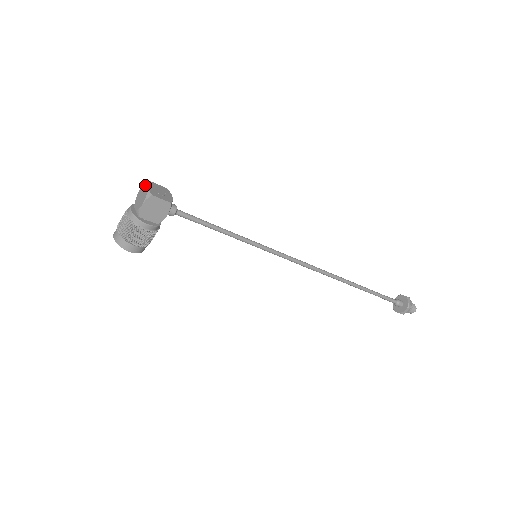
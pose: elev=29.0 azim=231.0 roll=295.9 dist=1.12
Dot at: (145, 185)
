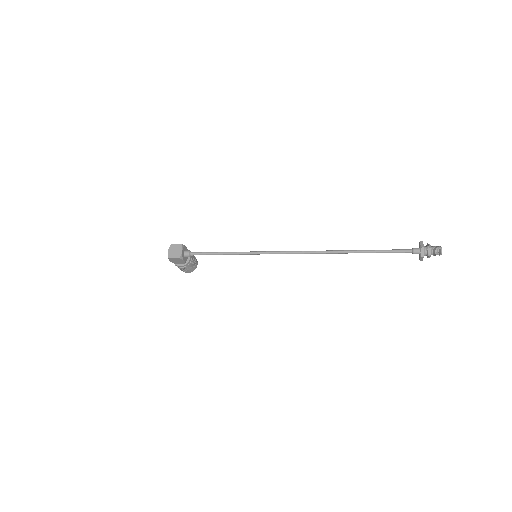
Dot at: (169, 248)
